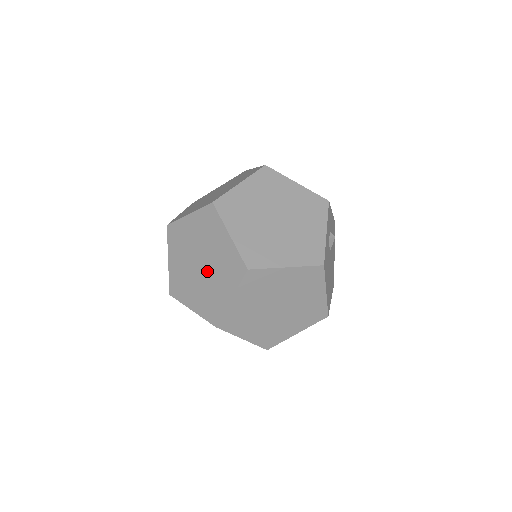
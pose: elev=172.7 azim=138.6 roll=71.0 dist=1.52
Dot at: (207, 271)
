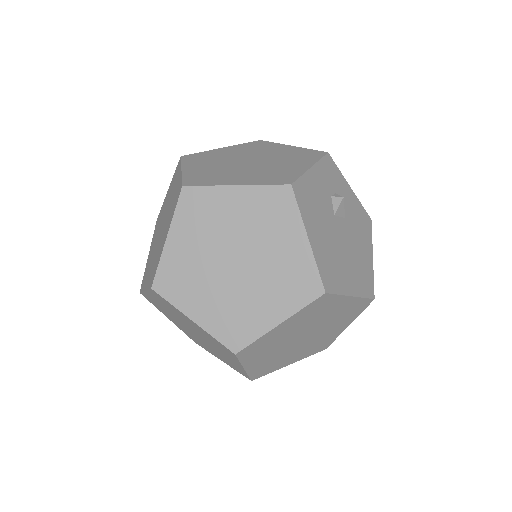
Dot at: (162, 229)
